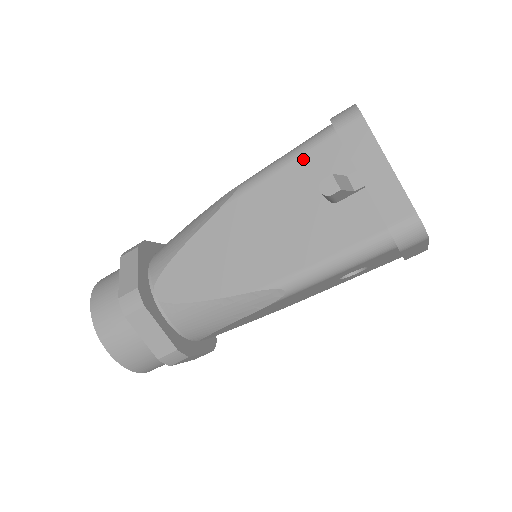
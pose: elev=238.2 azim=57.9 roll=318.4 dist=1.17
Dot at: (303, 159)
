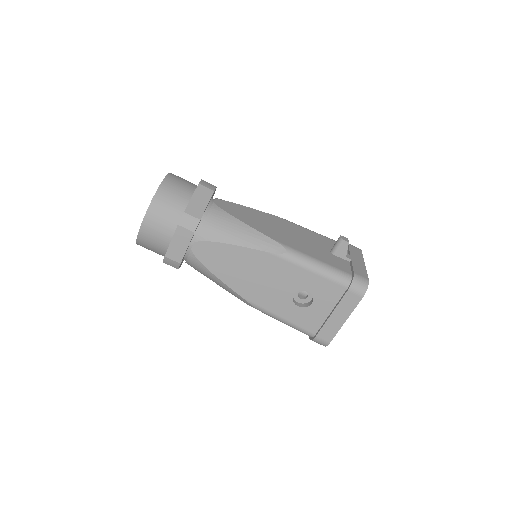
Dot at: (327, 239)
